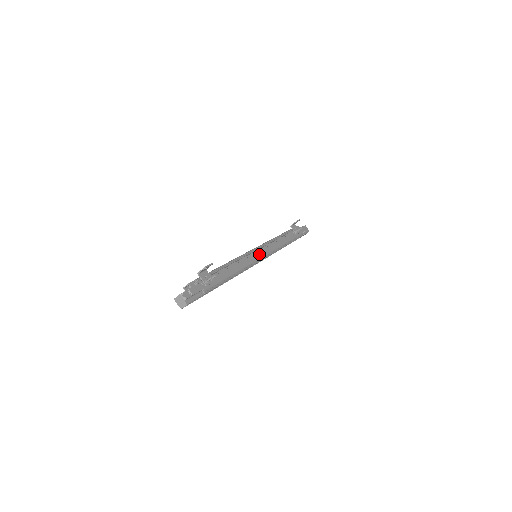
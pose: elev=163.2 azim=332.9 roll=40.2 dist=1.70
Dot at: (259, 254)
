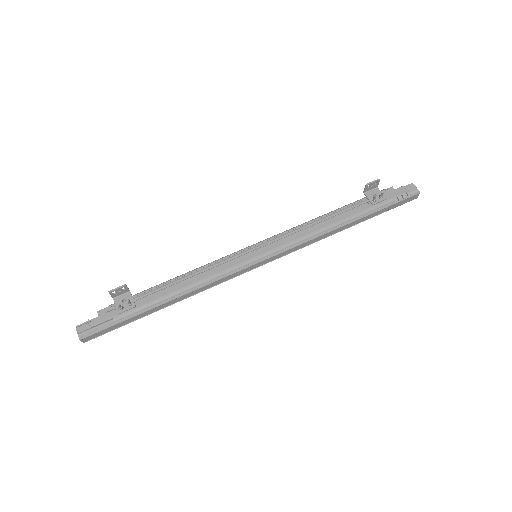
Dot at: (254, 254)
